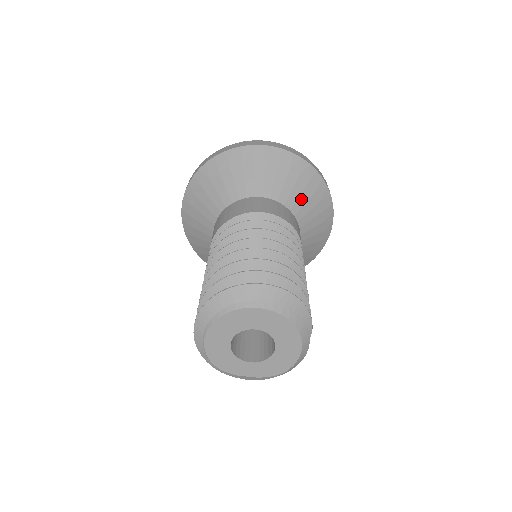
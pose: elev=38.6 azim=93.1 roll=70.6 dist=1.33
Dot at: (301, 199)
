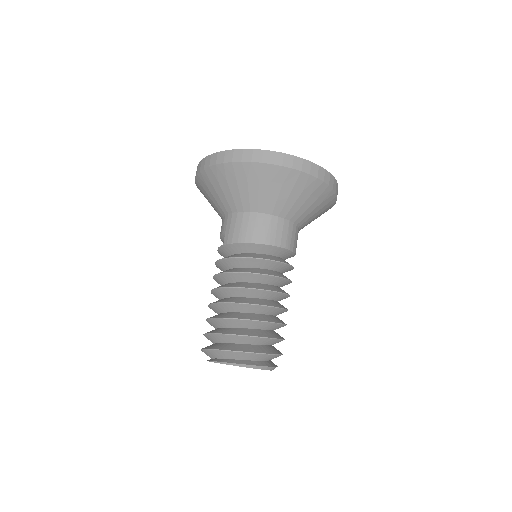
Dot at: (311, 218)
